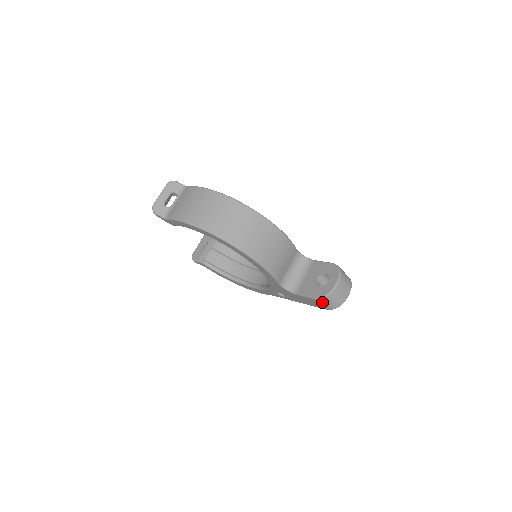
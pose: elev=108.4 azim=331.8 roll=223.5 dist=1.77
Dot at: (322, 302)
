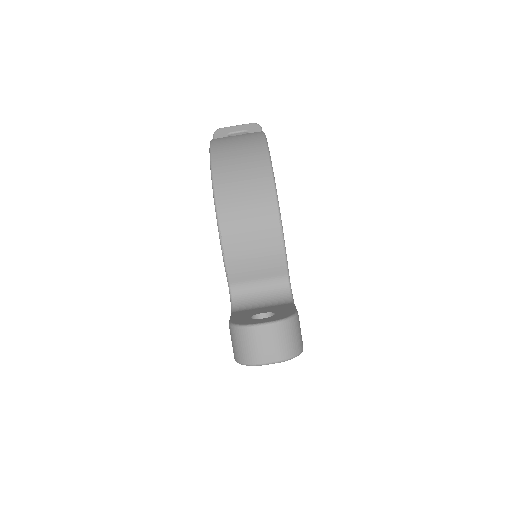
Dot at: (232, 335)
